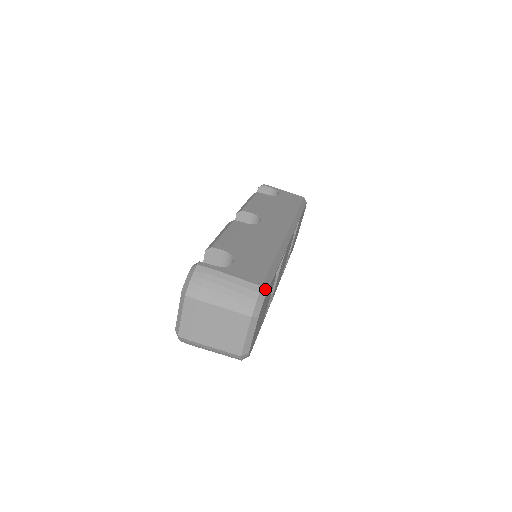
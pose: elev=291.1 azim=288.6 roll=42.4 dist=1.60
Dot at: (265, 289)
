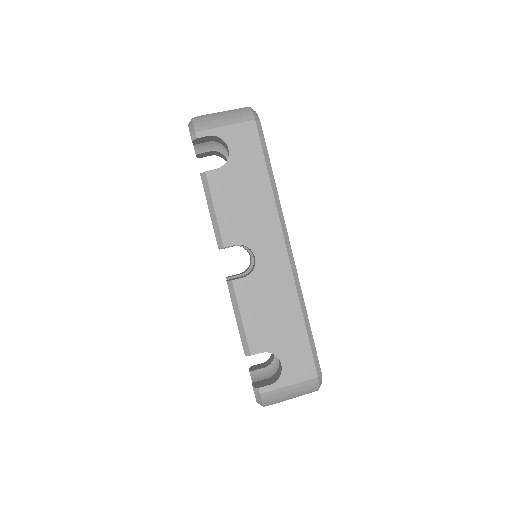
Dot at: (319, 373)
